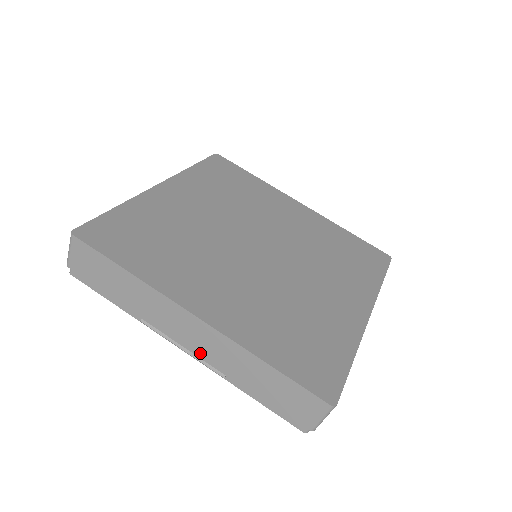
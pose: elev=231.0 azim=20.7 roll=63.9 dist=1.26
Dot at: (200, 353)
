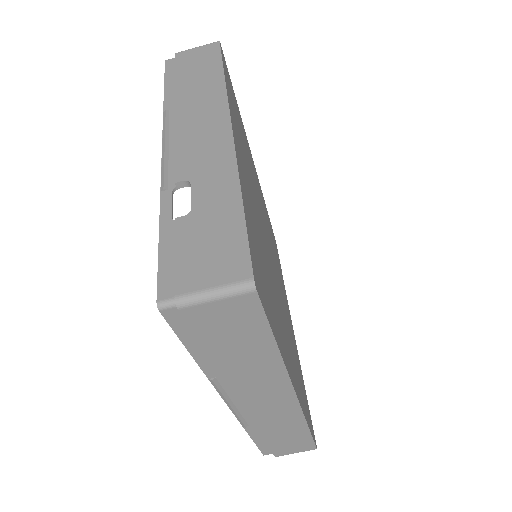
Dot at: (252, 414)
